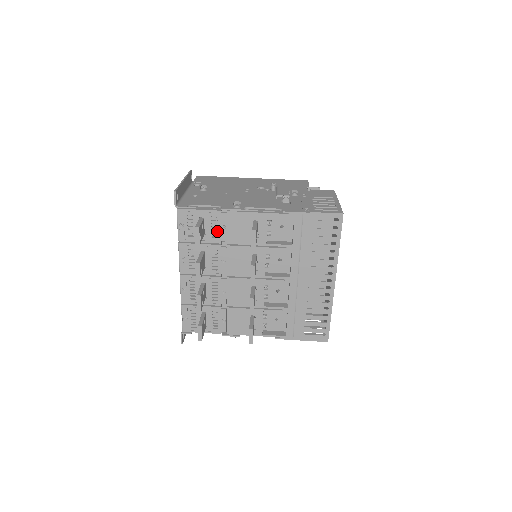
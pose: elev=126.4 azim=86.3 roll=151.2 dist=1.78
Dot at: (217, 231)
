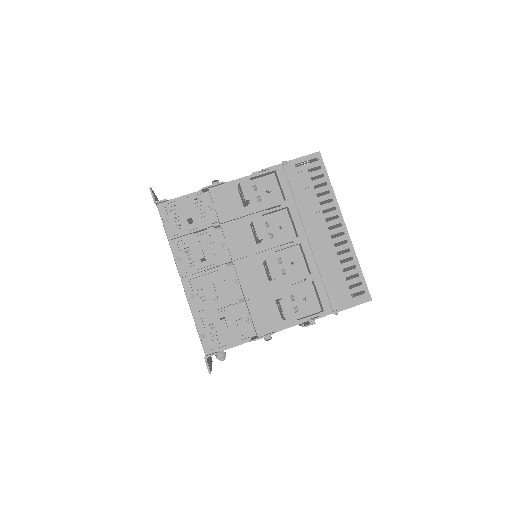
Dot at: (205, 214)
